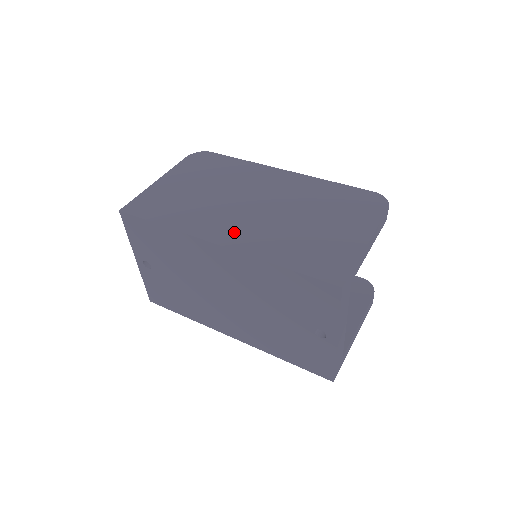
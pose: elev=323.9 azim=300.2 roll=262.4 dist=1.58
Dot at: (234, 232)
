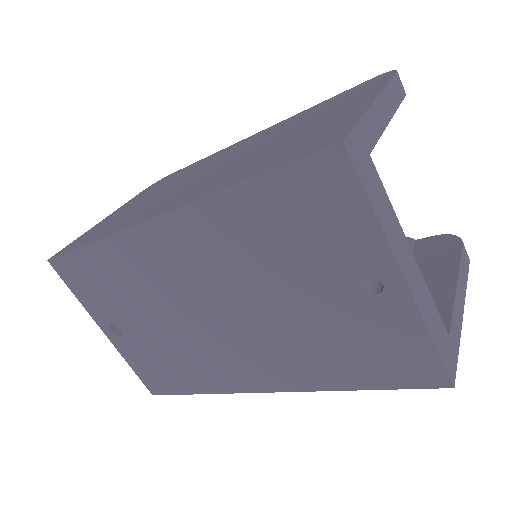
Dot at: (178, 198)
